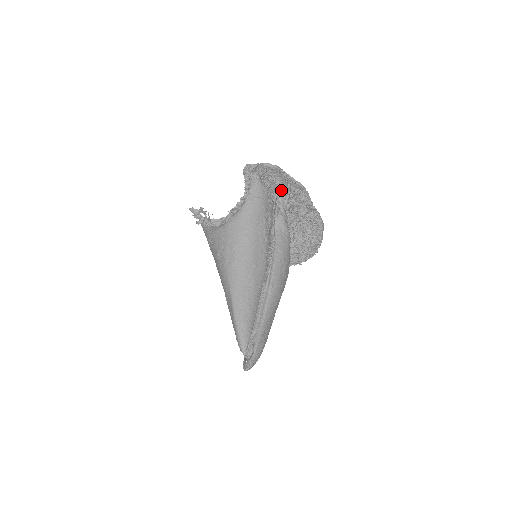
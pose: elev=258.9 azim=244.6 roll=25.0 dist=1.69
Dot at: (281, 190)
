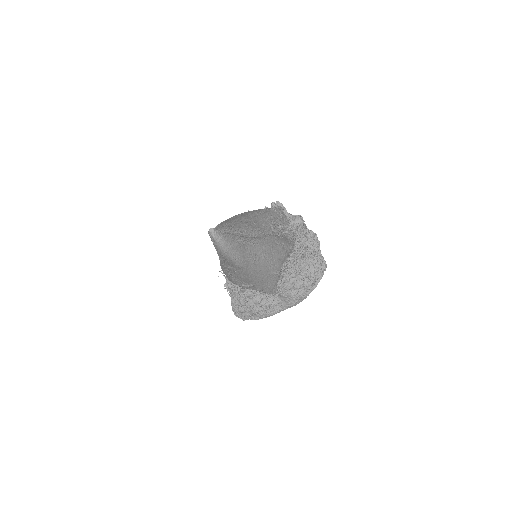
Dot at: occluded
